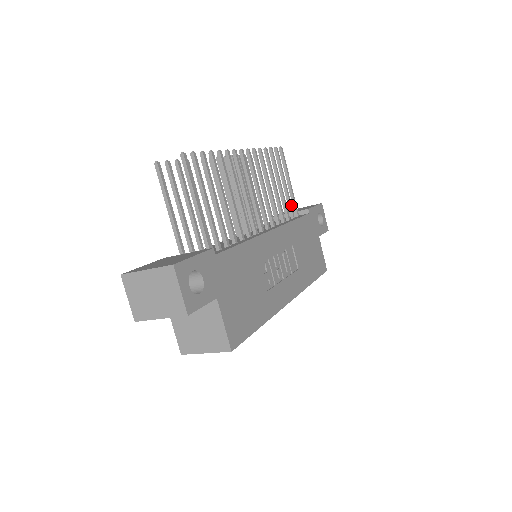
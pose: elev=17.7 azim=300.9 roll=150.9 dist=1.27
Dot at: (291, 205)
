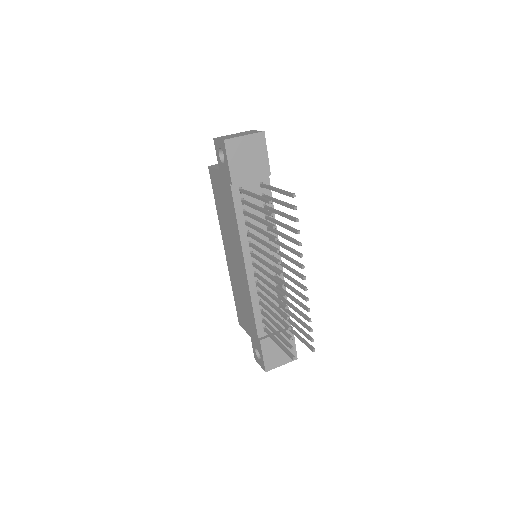
Dot at: (270, 197)
